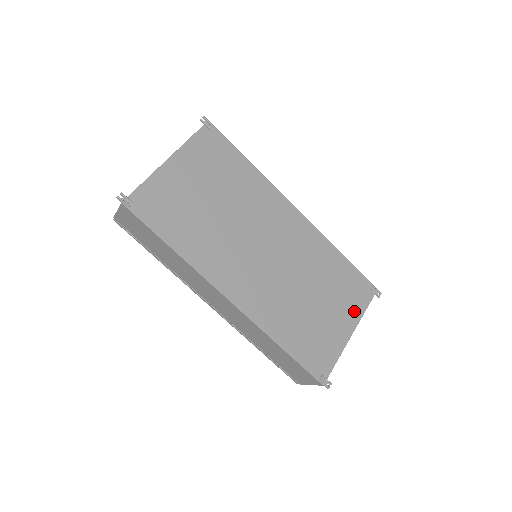
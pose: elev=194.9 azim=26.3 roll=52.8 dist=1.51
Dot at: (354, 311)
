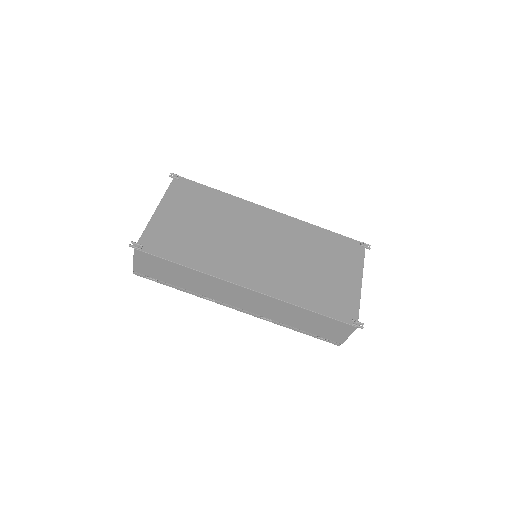
Dot at: (354, 265)
